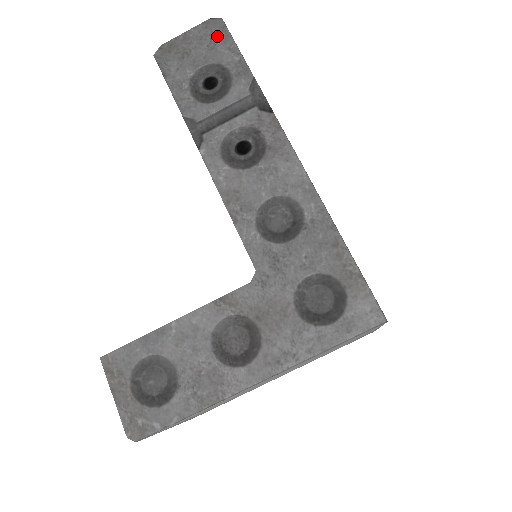
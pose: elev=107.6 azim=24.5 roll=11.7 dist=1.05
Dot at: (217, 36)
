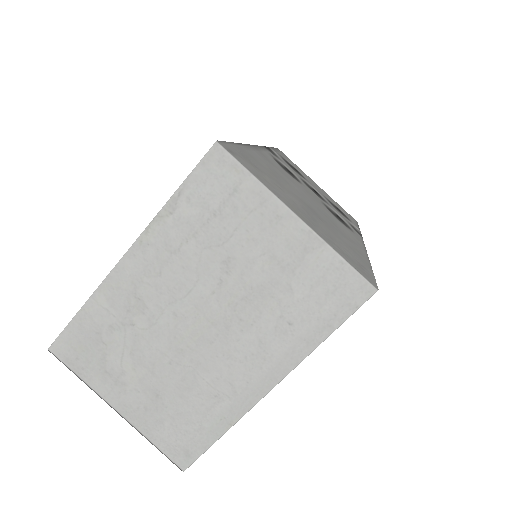
Dot at: occluded
